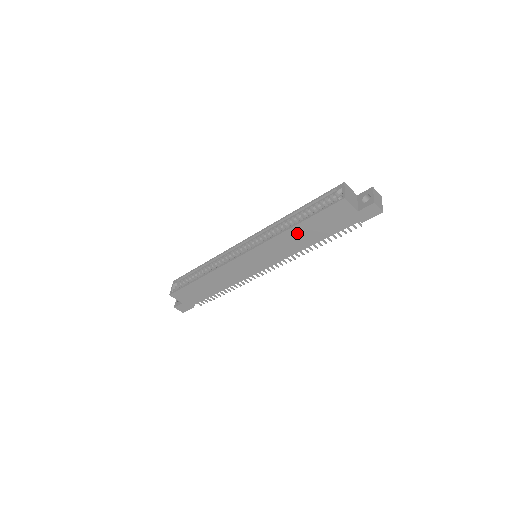
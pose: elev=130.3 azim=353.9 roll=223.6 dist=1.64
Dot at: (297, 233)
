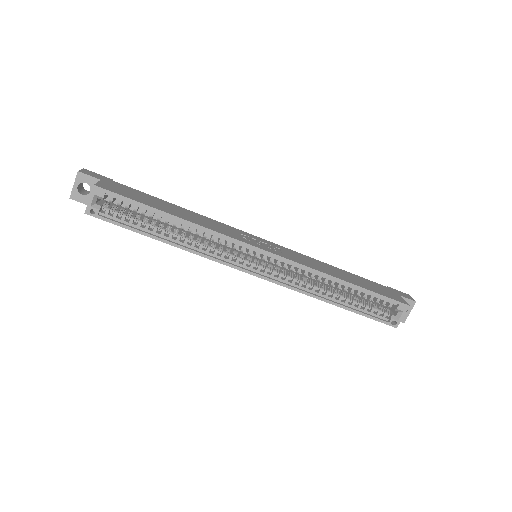
Dot at: occluded
